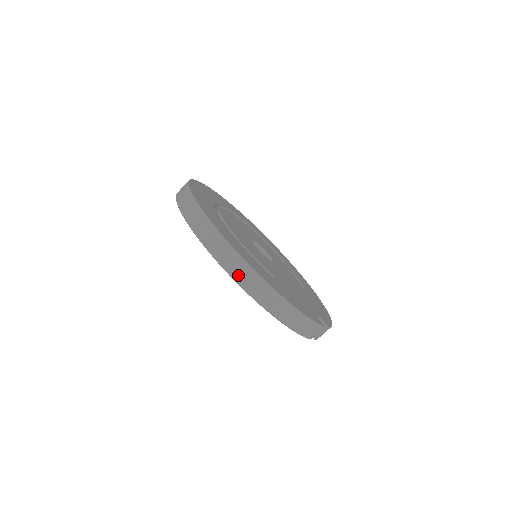
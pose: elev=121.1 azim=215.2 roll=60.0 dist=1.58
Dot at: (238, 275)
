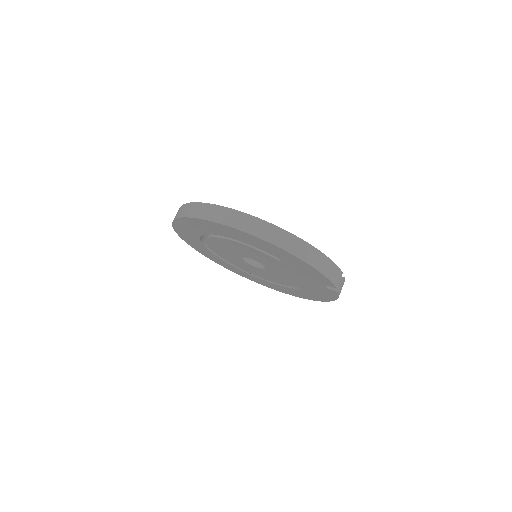
Dot at: (265, 235)
